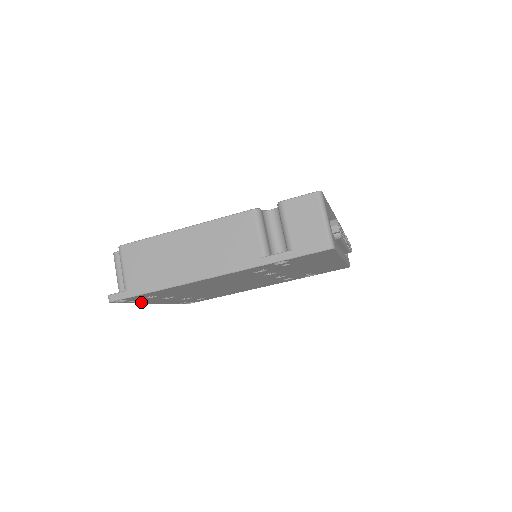
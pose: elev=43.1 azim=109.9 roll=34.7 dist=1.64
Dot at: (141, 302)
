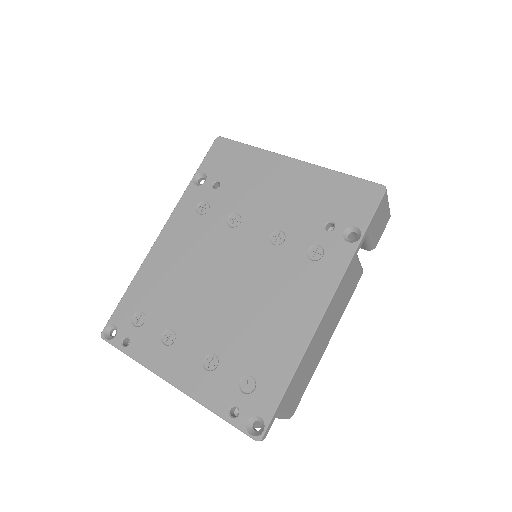
Dot at: (143, 358)
